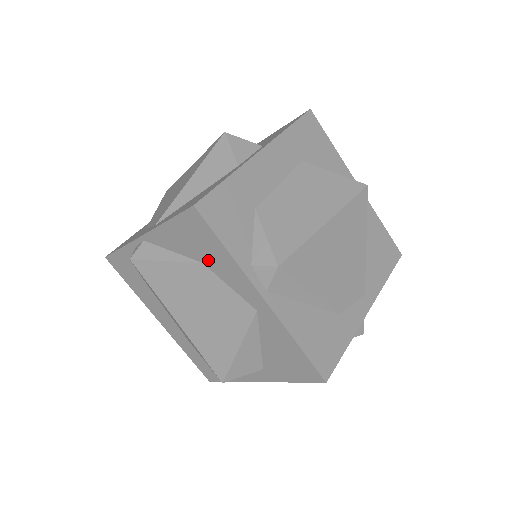
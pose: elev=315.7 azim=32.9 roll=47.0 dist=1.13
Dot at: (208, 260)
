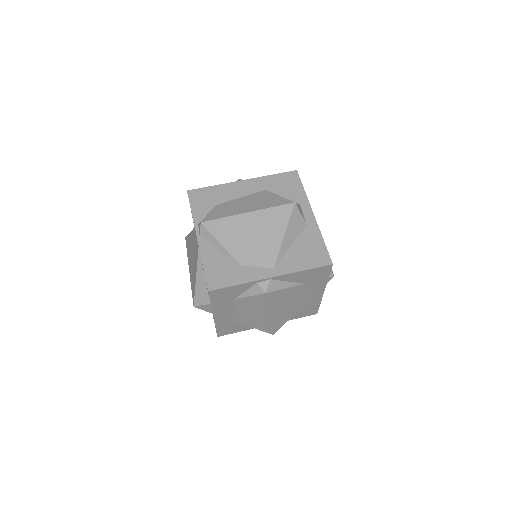
Dot at: (310, 282)
